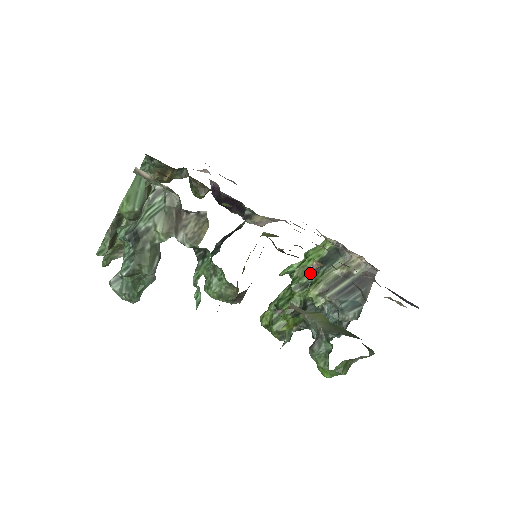
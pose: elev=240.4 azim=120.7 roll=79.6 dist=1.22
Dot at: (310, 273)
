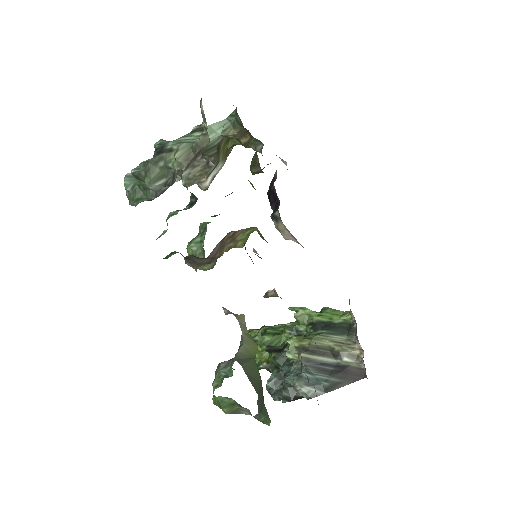
Dot at: (266, 295)
